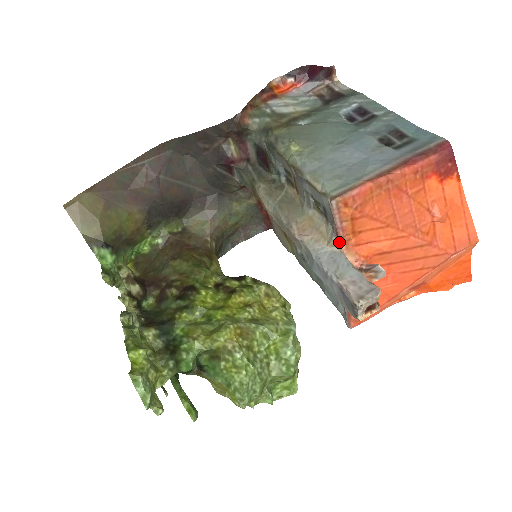
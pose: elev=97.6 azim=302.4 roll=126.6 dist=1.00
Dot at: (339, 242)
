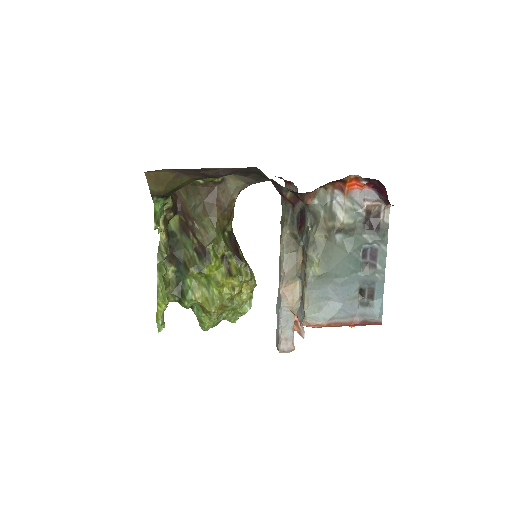
Dot at: occluded
